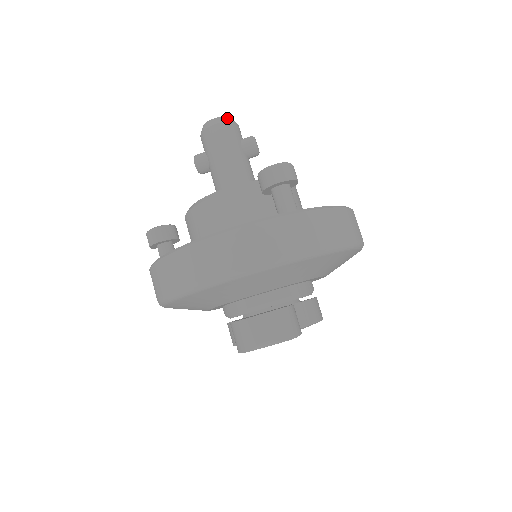
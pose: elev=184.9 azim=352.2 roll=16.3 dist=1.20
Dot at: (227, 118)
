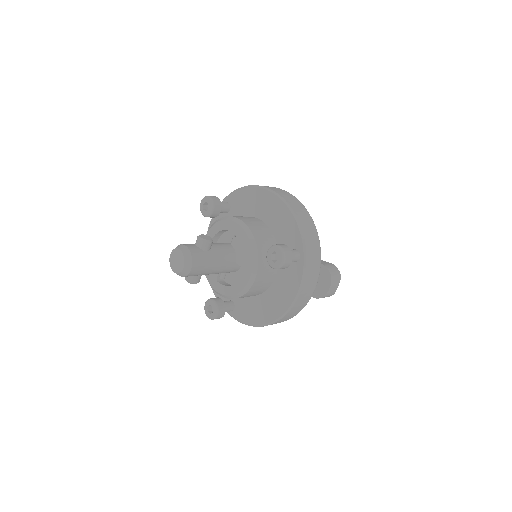
Dot at: (186, 257)
